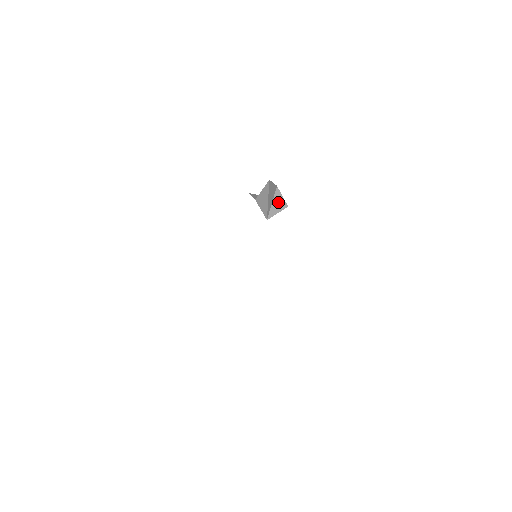
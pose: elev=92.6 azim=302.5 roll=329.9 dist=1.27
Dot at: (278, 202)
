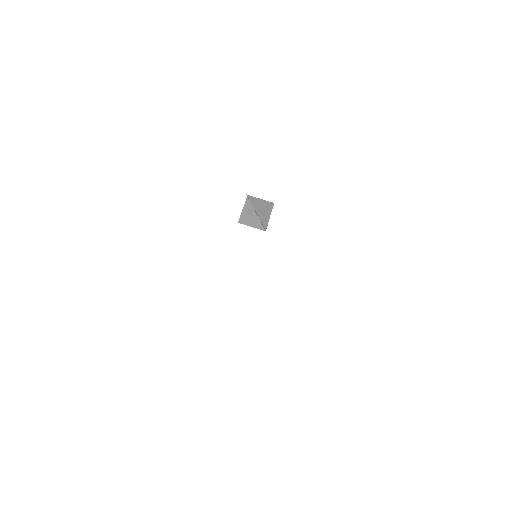
Dot at: occluded
